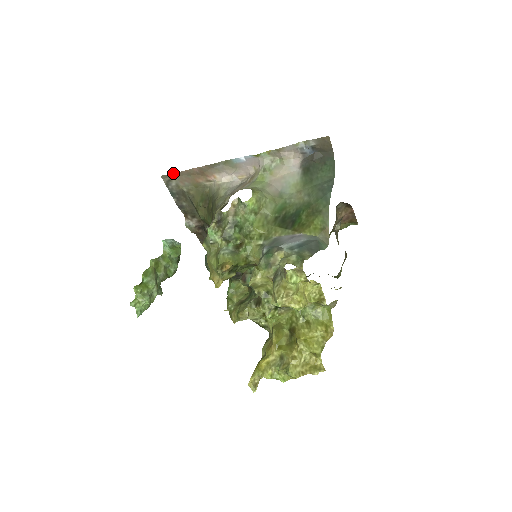
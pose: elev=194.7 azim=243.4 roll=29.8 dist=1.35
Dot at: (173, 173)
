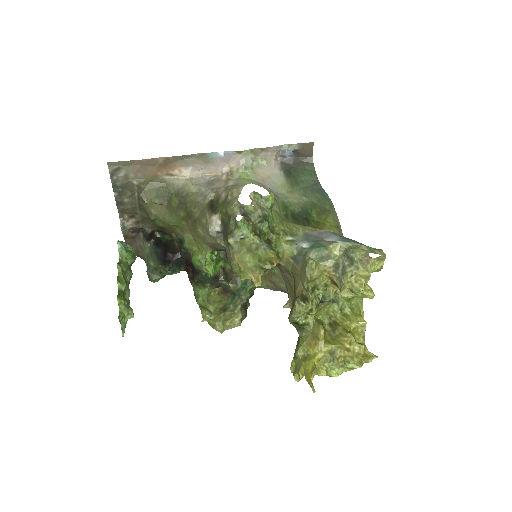
Dot at: occluded
